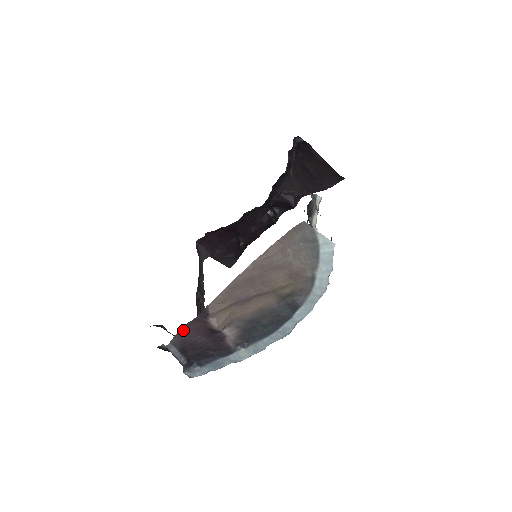
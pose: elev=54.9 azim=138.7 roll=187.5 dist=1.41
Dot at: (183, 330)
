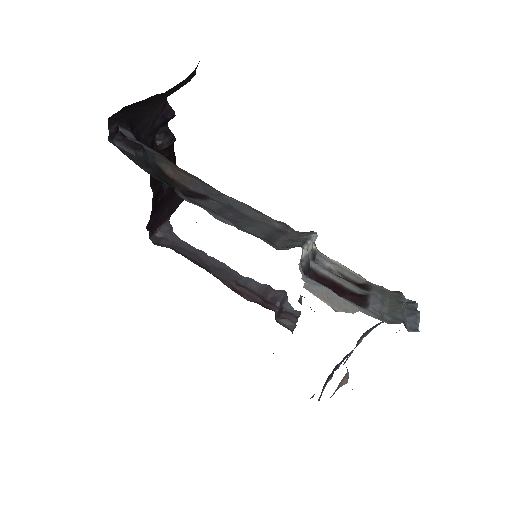
Dot at: occluded
